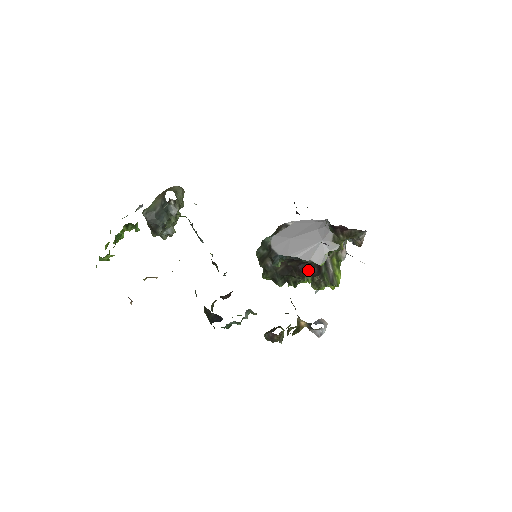
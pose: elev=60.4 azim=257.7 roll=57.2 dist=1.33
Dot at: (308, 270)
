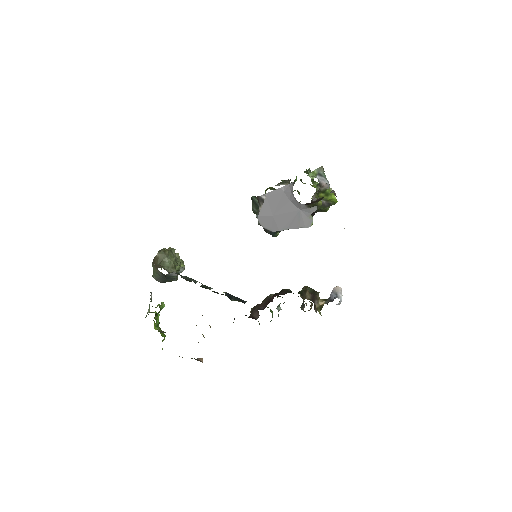
Dot at: occluded
